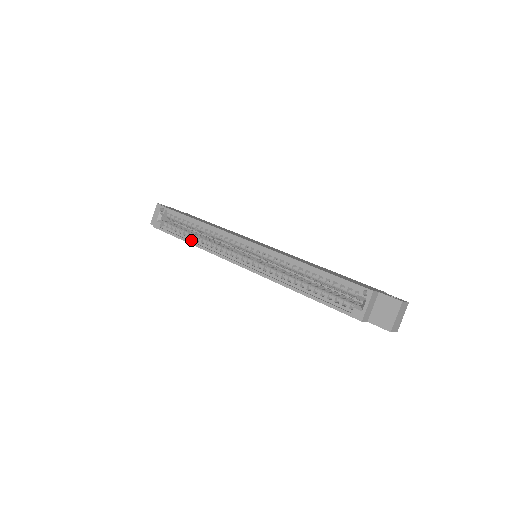
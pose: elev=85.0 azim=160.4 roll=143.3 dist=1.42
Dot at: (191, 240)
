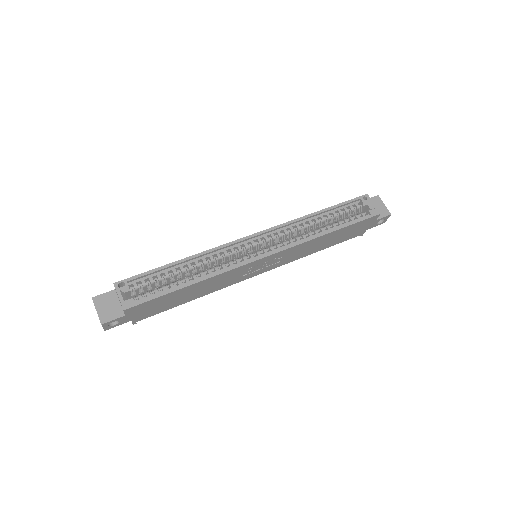
Dot at: (190, 282)
